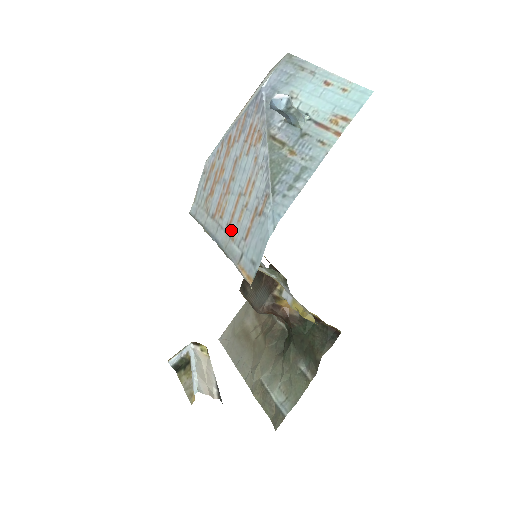
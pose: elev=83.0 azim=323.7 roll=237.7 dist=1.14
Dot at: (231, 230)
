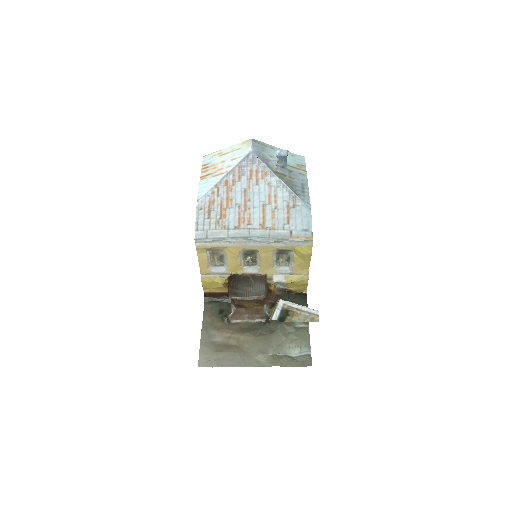
Dot at: (268, 225)
